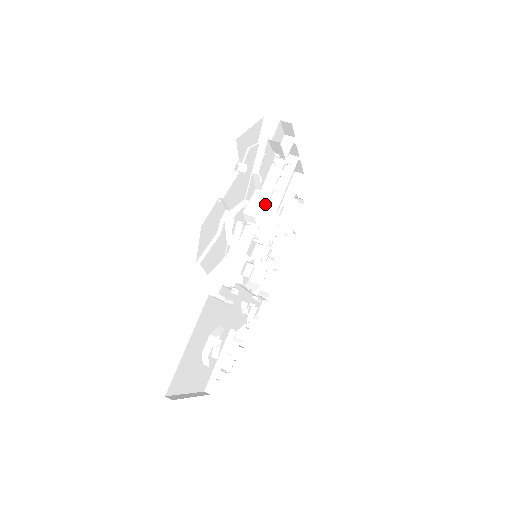
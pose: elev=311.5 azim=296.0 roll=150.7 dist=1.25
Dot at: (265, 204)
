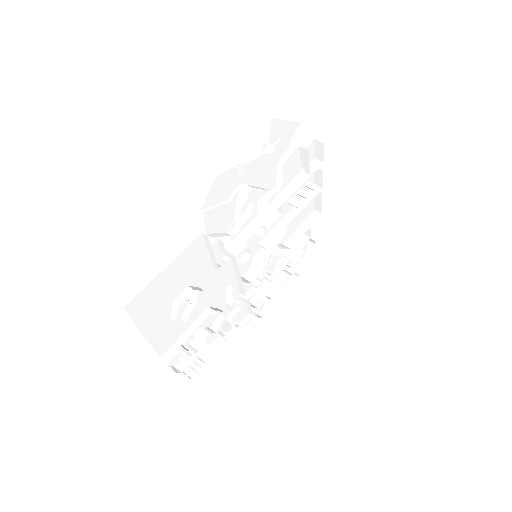
Dot at: (280, 205)
